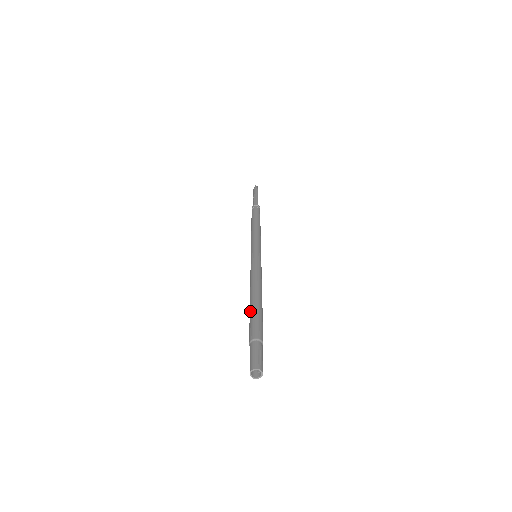
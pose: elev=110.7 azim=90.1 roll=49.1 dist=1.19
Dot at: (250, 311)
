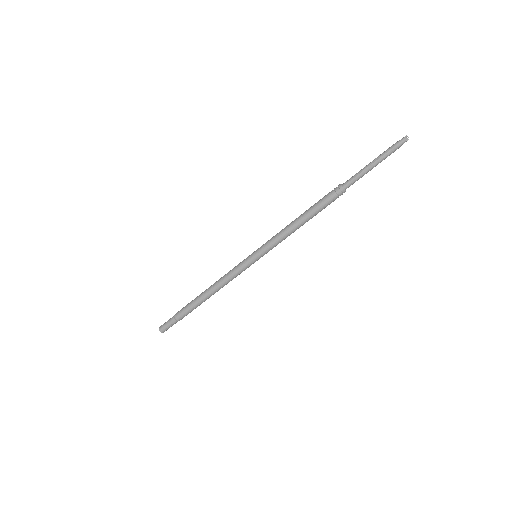
Dot at: (194, 300)
